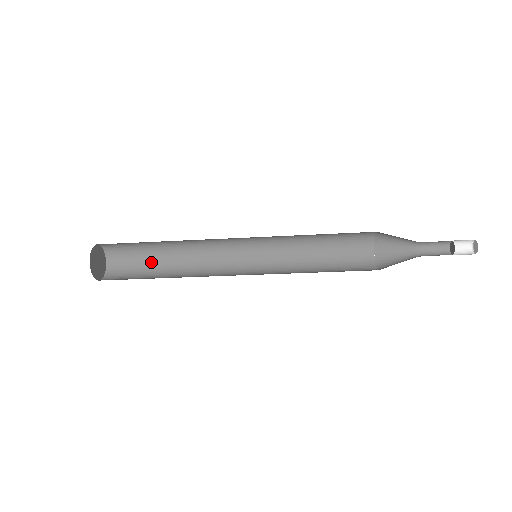
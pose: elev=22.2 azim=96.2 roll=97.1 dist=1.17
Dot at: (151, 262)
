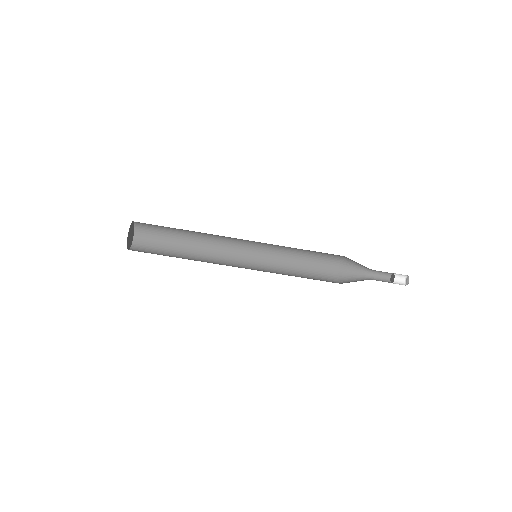
Dot at: occluded
